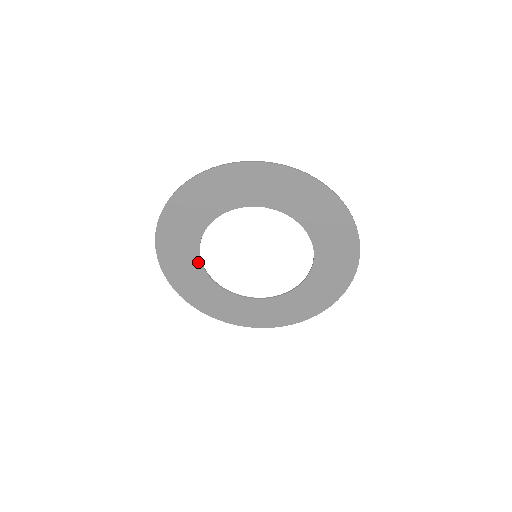
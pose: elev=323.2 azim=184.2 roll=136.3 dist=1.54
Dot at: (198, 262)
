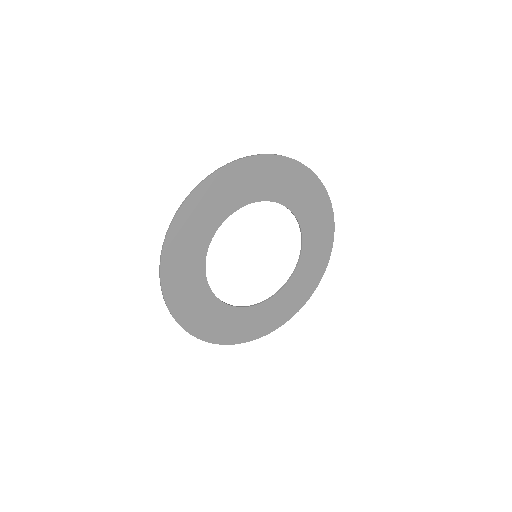
Dot at: (209, 237)
